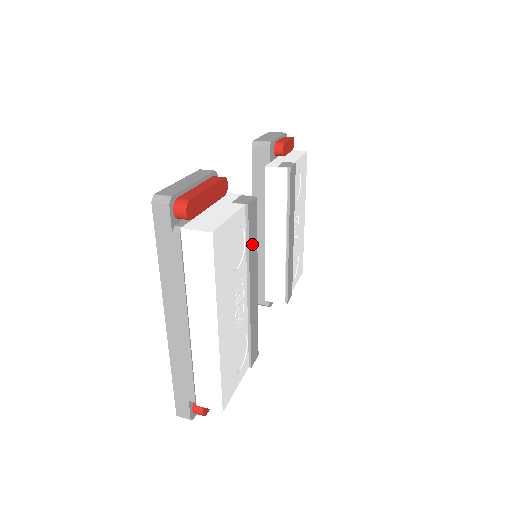
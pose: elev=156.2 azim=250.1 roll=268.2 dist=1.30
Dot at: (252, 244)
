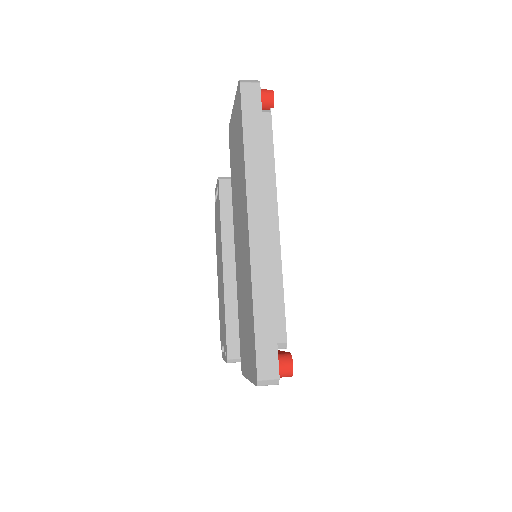
Dot at: occluded
